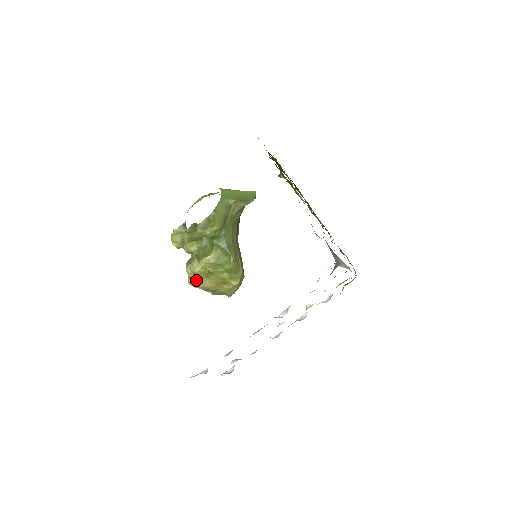
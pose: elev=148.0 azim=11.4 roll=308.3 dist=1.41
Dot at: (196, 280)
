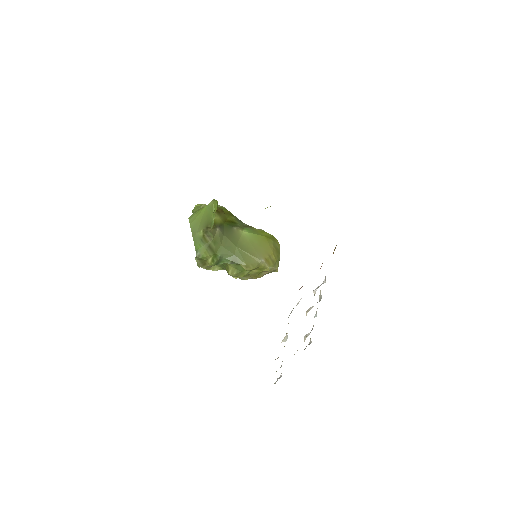
Dot at: (244, 278)
